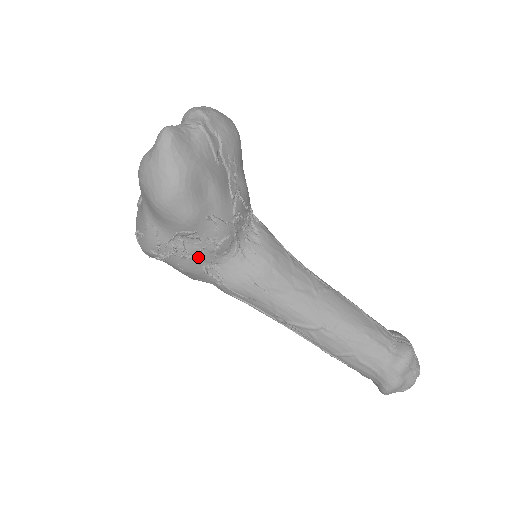
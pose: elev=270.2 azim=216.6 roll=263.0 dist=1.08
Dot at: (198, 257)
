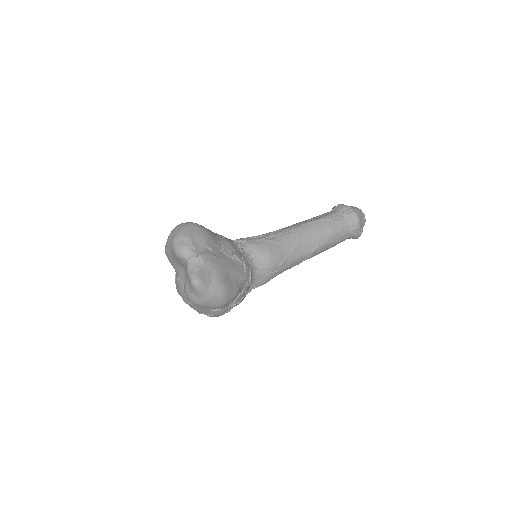
Dot at: (244, 294)
